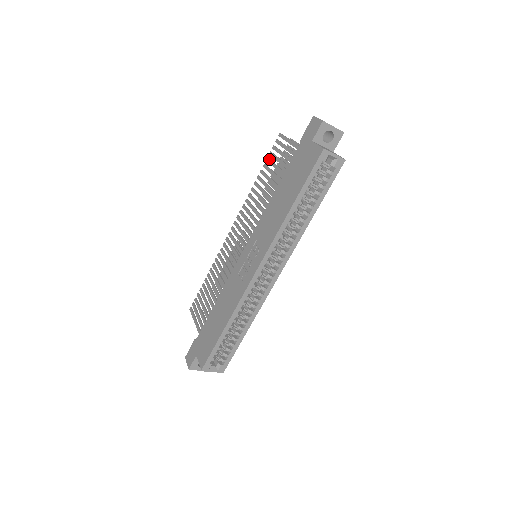
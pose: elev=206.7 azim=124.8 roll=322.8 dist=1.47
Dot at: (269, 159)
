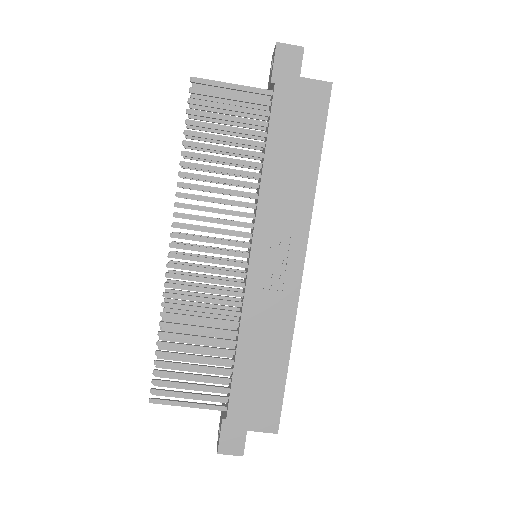
Dot at: occluded
